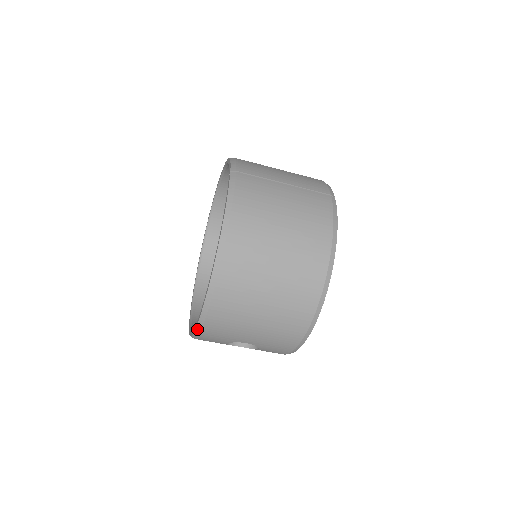
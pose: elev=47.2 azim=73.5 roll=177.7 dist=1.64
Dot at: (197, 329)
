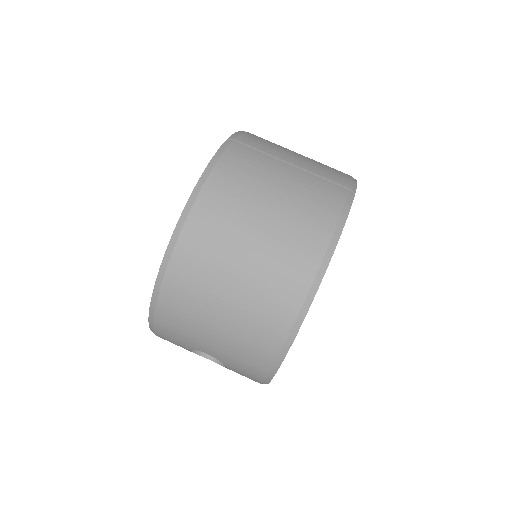
Dot at: (150, 321)
